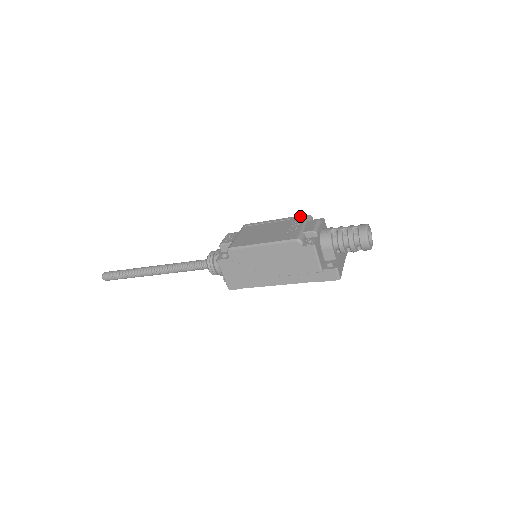
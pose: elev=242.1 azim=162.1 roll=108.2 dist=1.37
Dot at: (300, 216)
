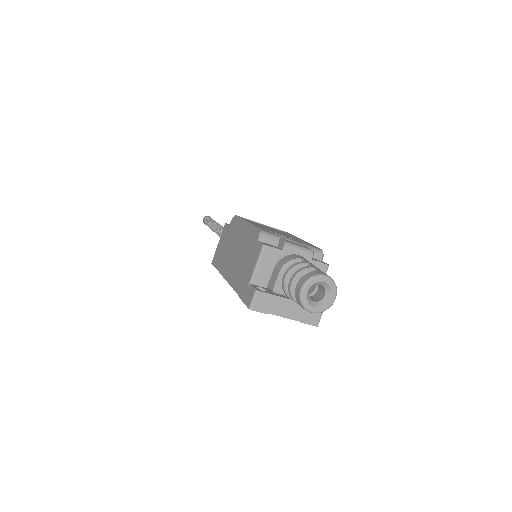
Dot at: occluded
